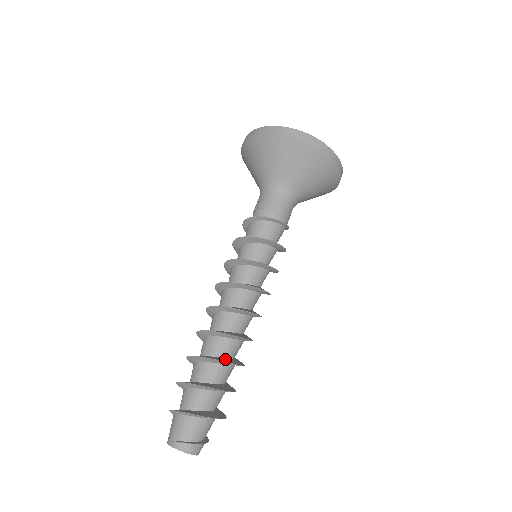
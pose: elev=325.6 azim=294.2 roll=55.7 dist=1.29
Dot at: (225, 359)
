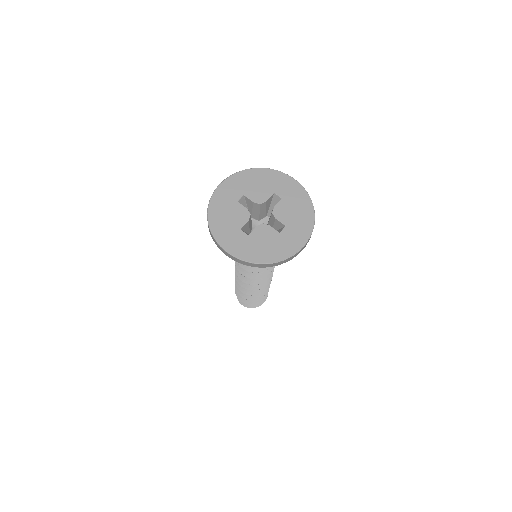
Dot at: occluded
